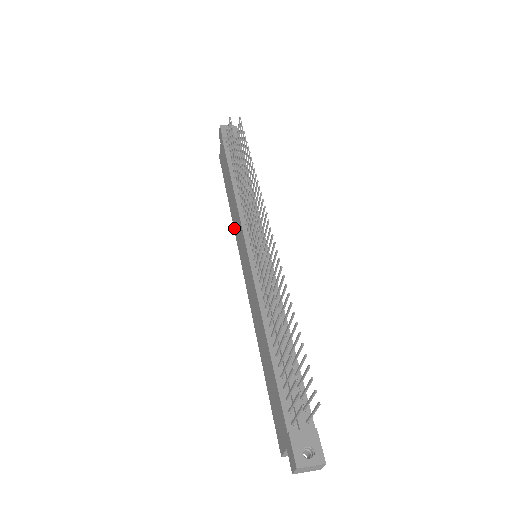
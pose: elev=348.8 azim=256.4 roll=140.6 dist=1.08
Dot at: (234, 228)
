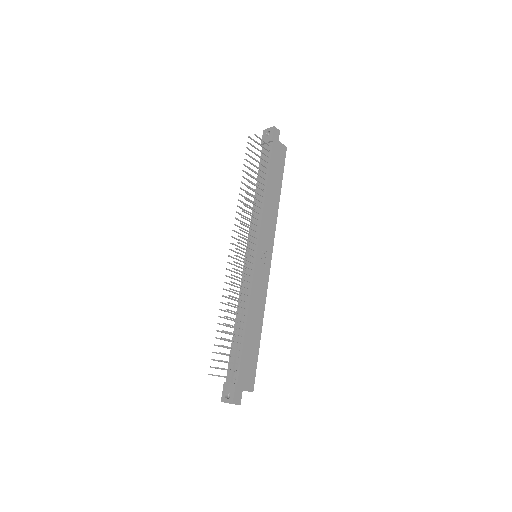
Dot at: occluded
